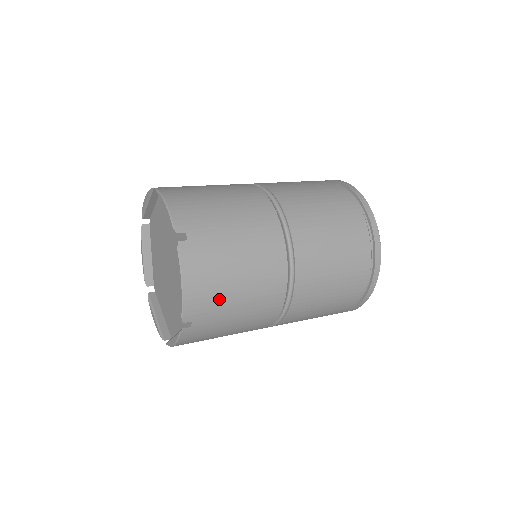
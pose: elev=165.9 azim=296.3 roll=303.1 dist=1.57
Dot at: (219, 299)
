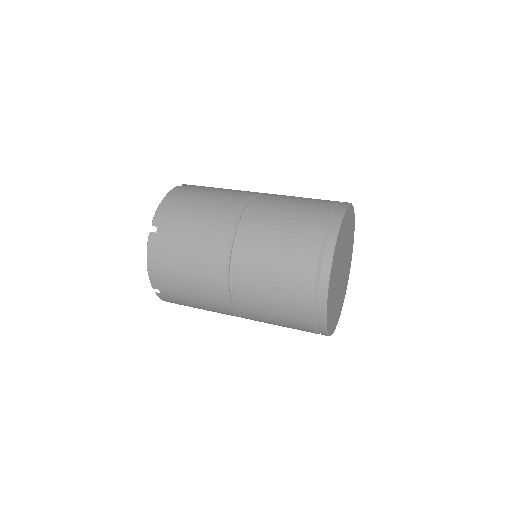
Dot at: (173, 281)
